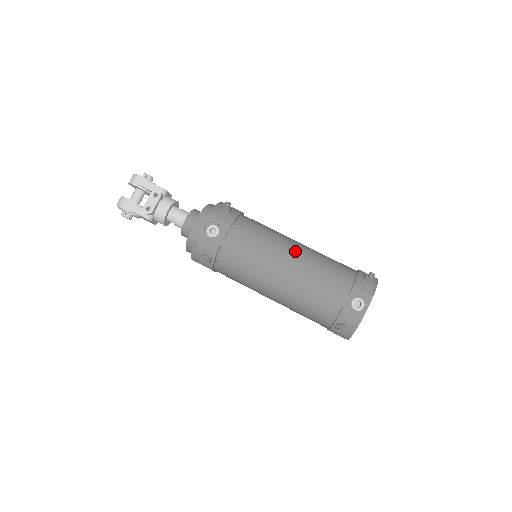
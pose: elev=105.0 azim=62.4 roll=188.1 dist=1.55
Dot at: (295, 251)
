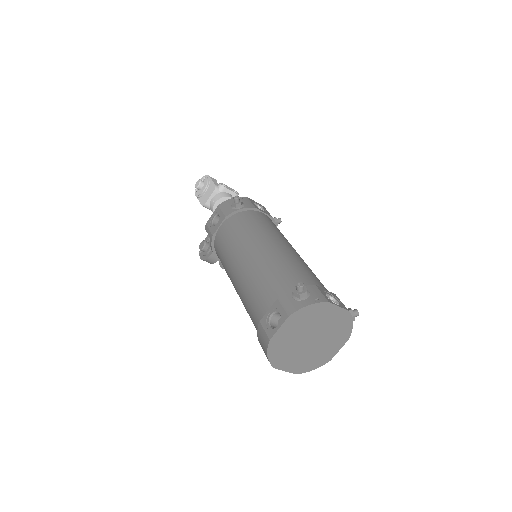
Dot at: occluded
